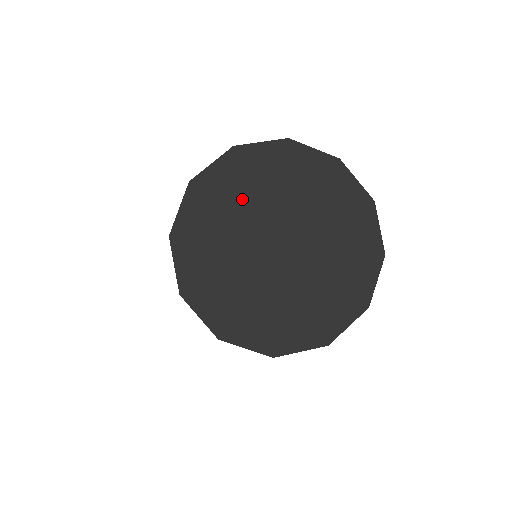
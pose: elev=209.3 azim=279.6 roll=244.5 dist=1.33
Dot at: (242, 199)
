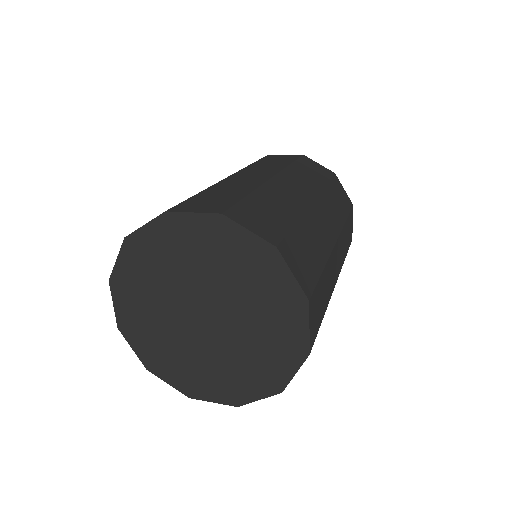
Dot at: (154, 283)
